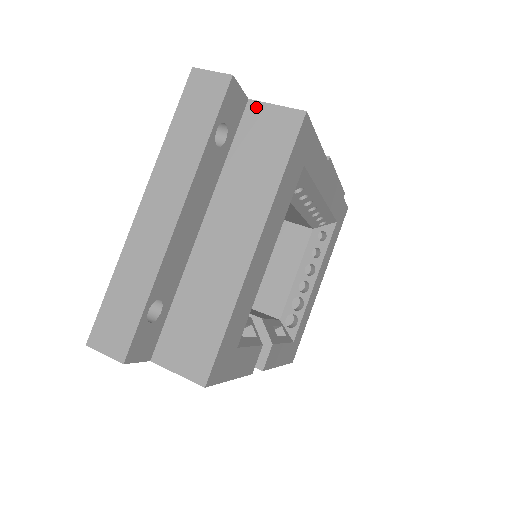
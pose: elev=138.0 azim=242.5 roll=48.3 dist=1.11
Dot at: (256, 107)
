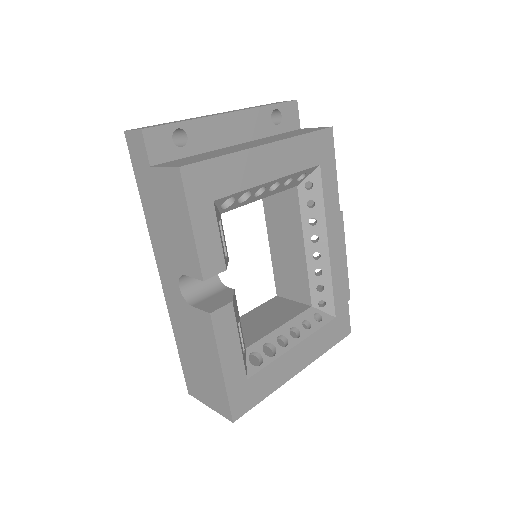
Dot at: (303, 129)
